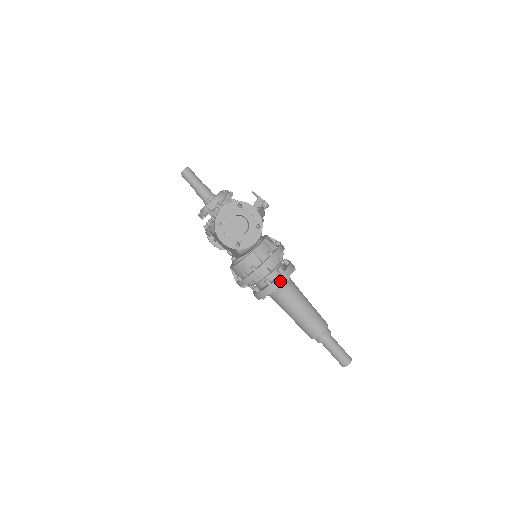
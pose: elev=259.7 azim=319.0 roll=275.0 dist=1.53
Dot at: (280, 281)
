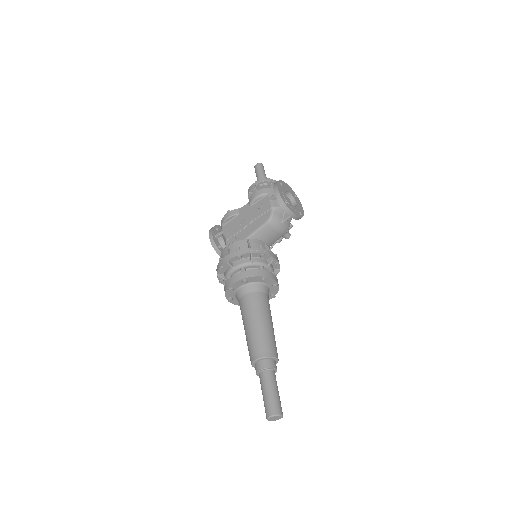
Dot at: (273, 276)
